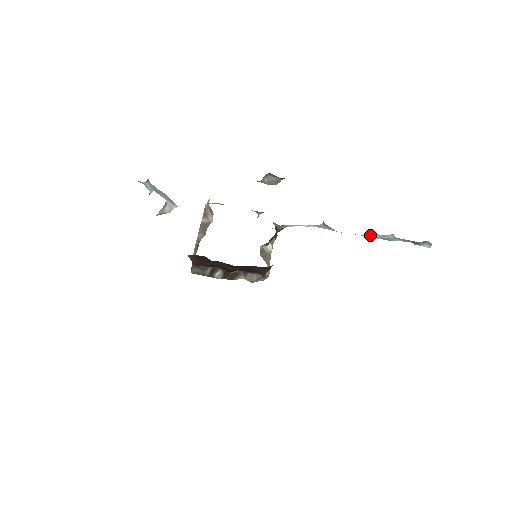
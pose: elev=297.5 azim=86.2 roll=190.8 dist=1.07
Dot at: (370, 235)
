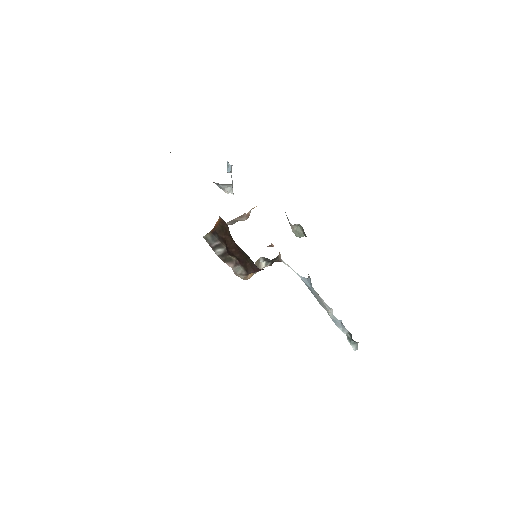
Dot at: (328, 309)
